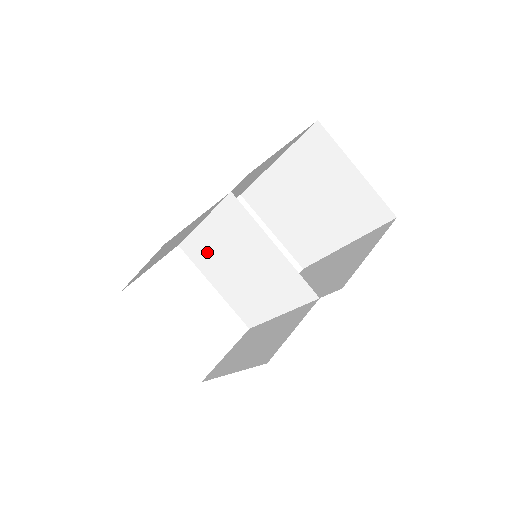
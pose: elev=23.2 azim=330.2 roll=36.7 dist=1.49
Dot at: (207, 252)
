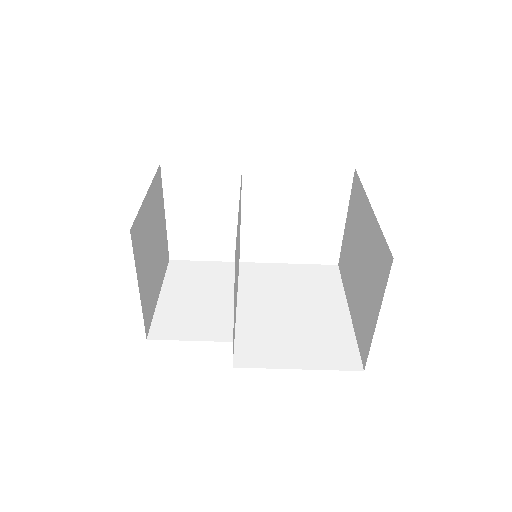
Dot at: occluded
